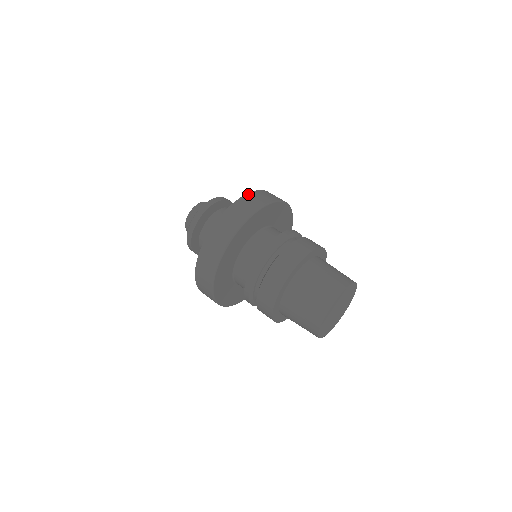
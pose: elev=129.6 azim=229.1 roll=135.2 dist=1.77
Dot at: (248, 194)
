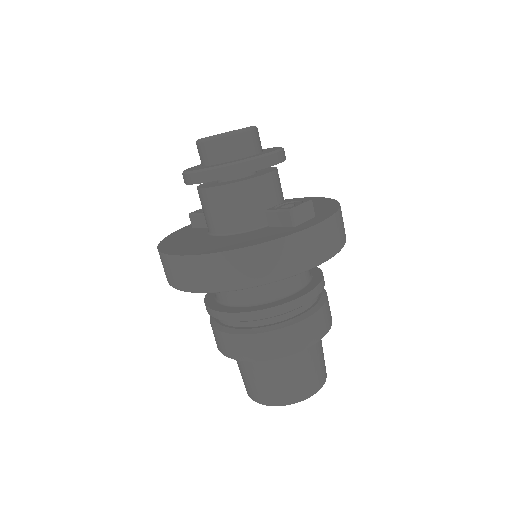
Dot at: (274, 242)
